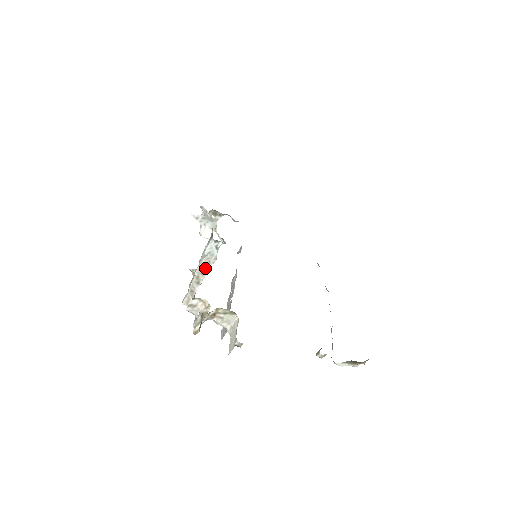
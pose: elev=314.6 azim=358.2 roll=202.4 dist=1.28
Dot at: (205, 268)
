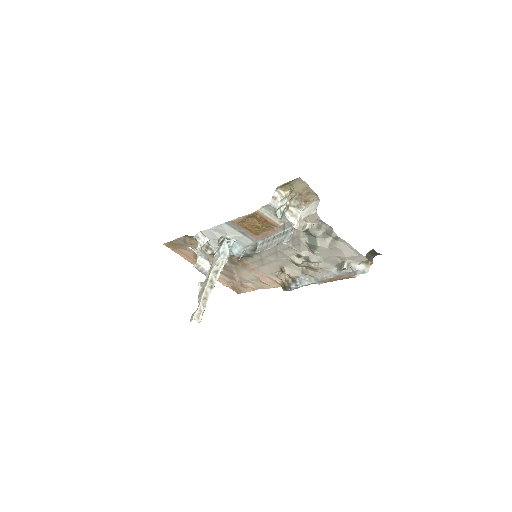
Dot at: (218, 269)
